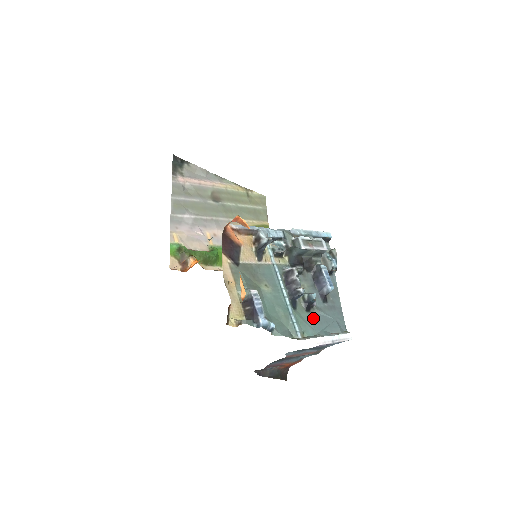
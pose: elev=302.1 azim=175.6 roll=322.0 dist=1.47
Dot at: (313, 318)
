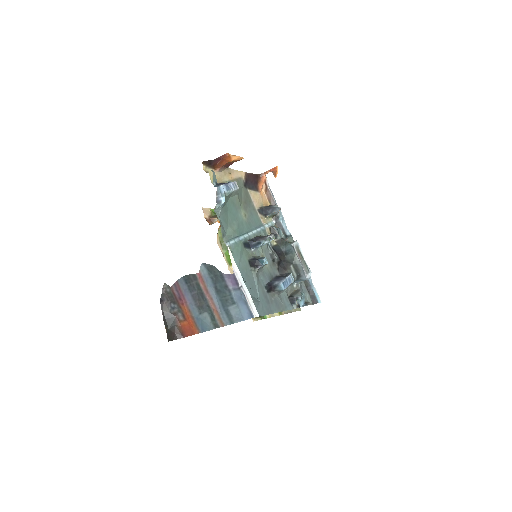
Dot at: (247, 269)
